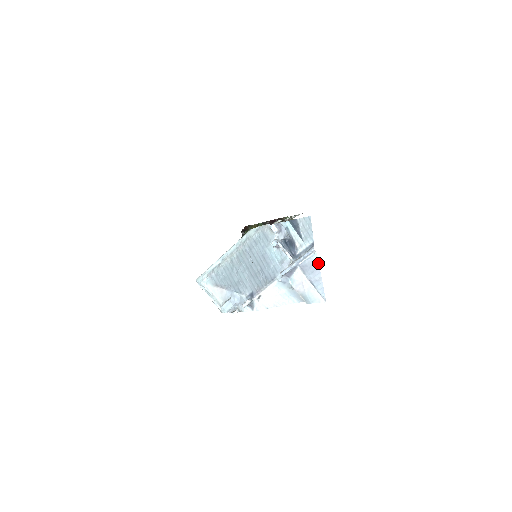
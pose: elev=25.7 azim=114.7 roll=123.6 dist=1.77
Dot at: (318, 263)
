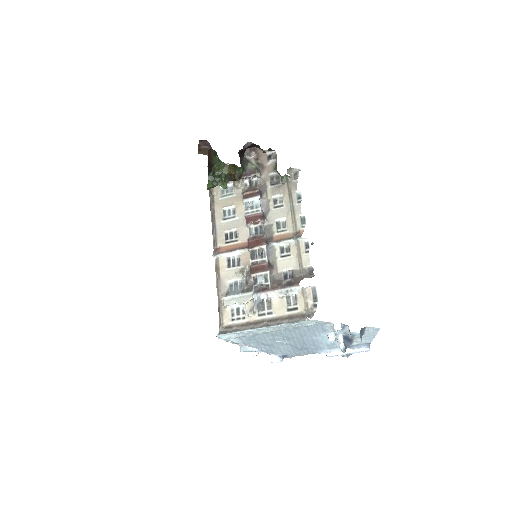
Dot at: occluded
